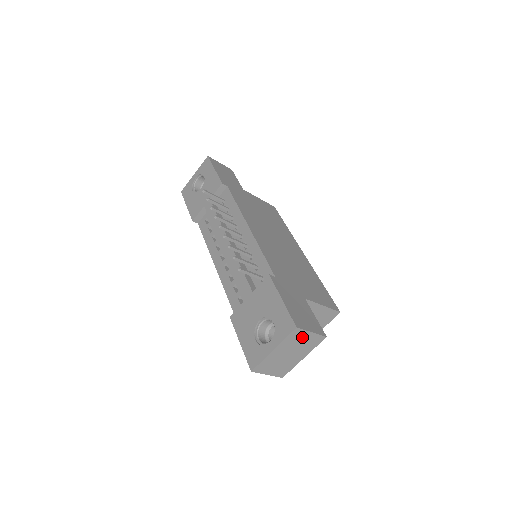
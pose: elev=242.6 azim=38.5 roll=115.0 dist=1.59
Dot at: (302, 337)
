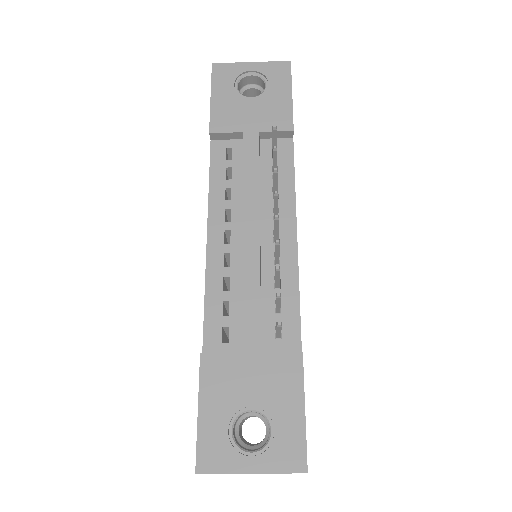
Dot at: occluded
